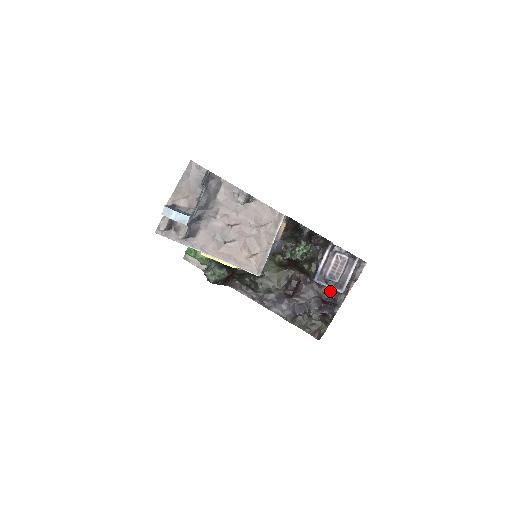
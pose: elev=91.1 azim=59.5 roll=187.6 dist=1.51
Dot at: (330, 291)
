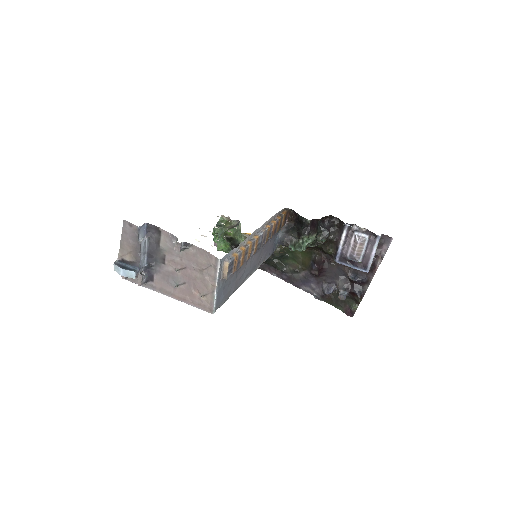
Dot at: (356, 270)
